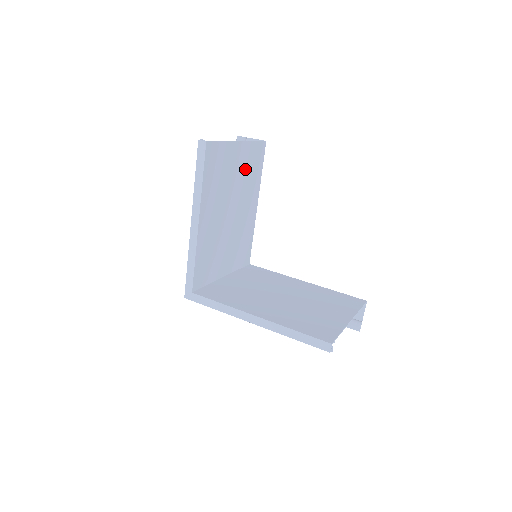
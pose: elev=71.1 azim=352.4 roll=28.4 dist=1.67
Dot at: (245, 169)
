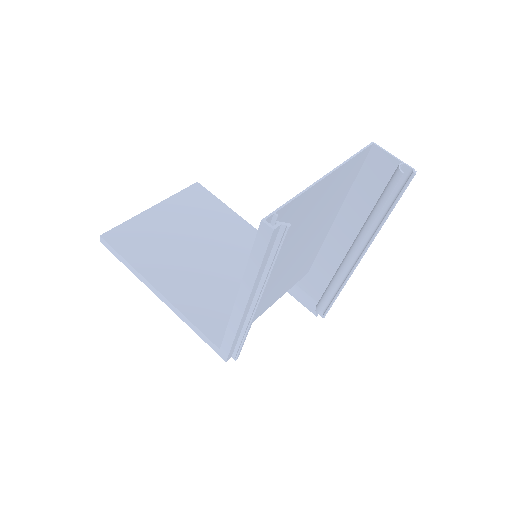
Dot at: (188, 216)
